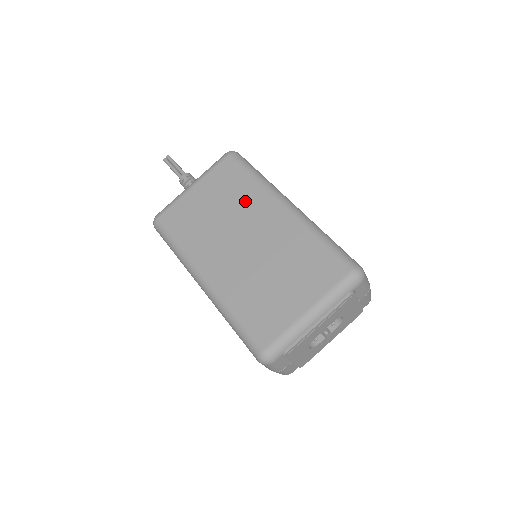
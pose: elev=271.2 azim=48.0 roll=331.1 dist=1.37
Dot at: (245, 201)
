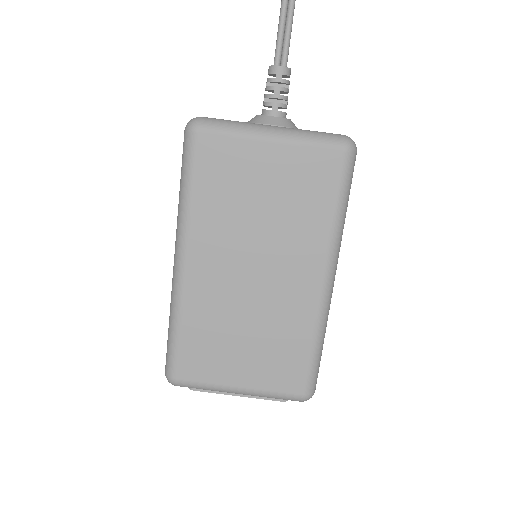
Dot at: (299, 232)
